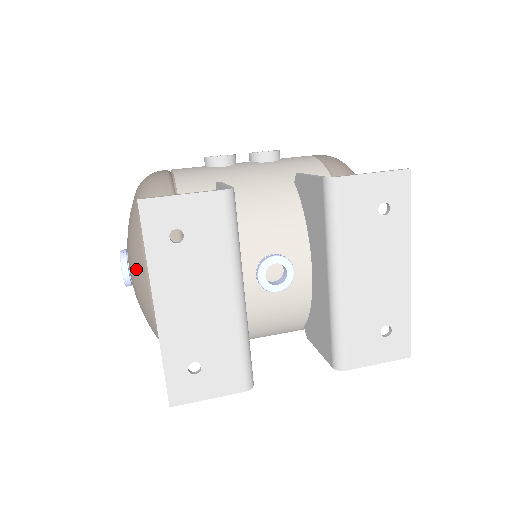
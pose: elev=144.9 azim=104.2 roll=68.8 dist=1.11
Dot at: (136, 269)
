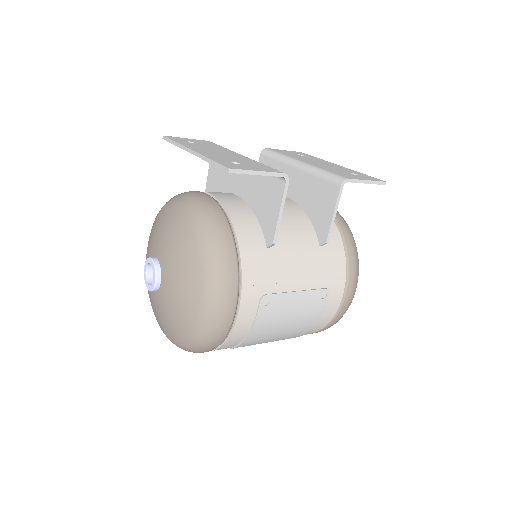
Dot at: (165, 223)
